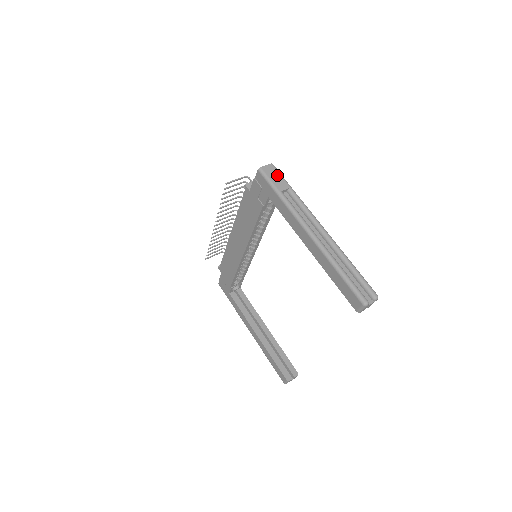
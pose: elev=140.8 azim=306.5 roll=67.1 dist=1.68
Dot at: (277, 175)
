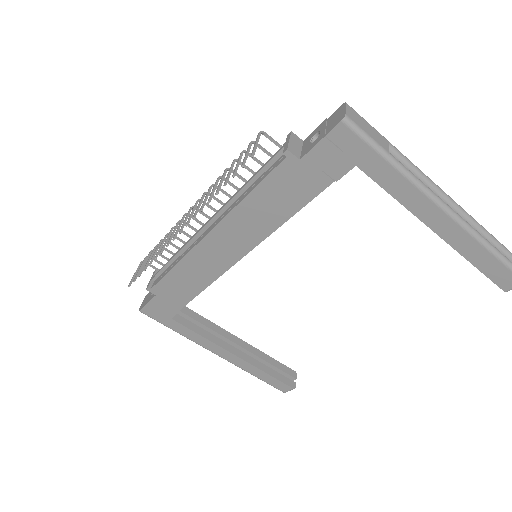
Dot at: (366, 123)
